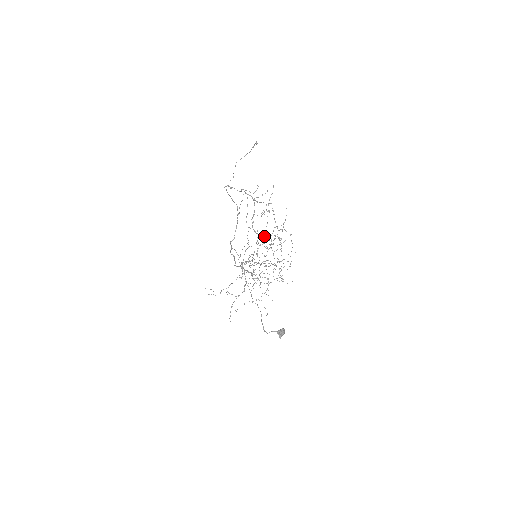
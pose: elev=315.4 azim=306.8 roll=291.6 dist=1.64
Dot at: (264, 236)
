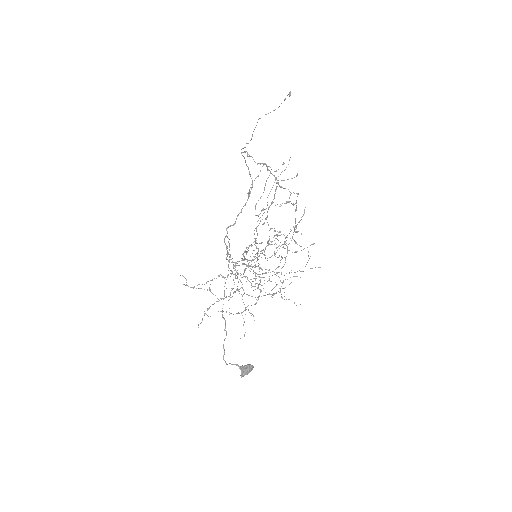
Dot at: occluded
